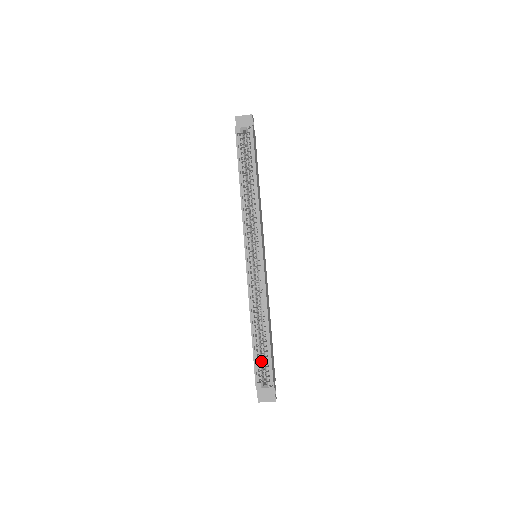
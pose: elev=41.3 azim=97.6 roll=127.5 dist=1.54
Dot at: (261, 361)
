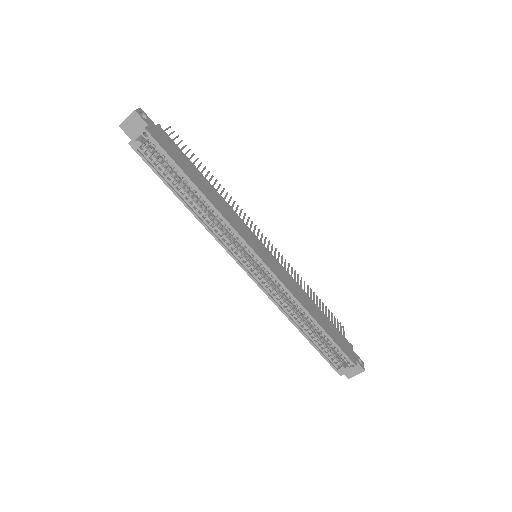
Dot at: (328, 349)
